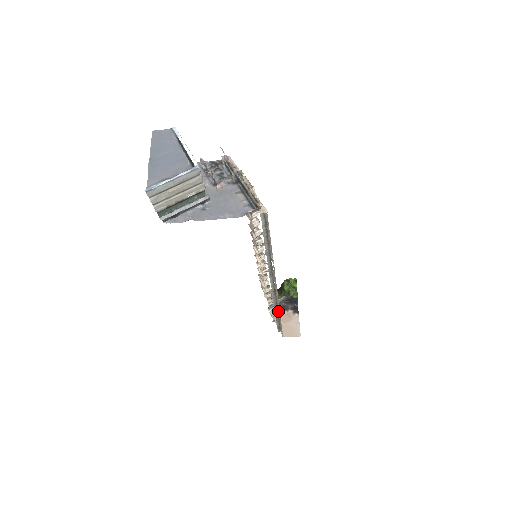
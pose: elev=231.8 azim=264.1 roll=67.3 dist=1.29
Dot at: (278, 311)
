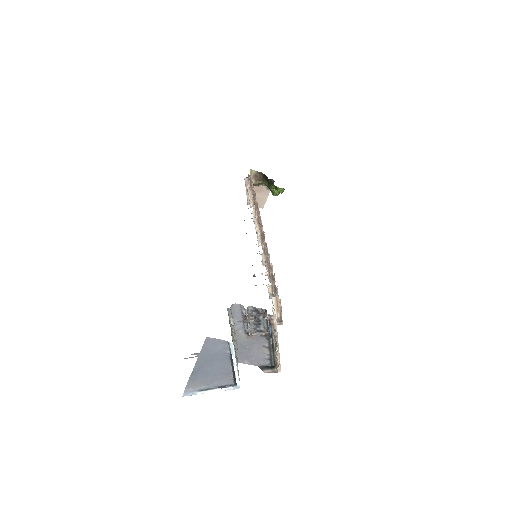
Dot at: occluded
